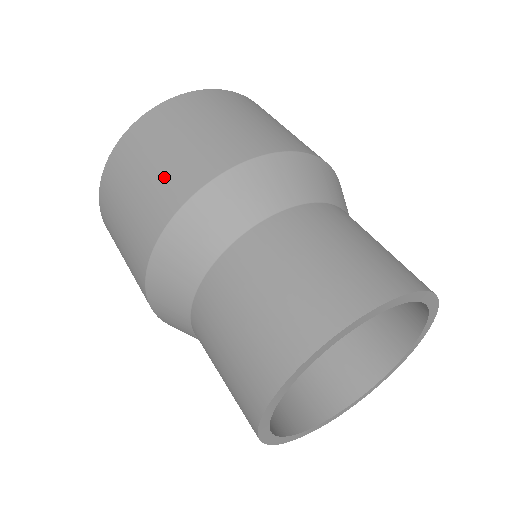
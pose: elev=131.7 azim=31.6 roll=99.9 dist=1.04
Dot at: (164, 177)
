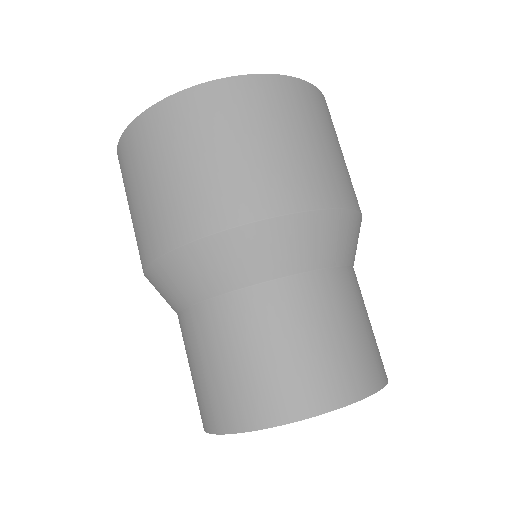
Dot at: (284, 167)
